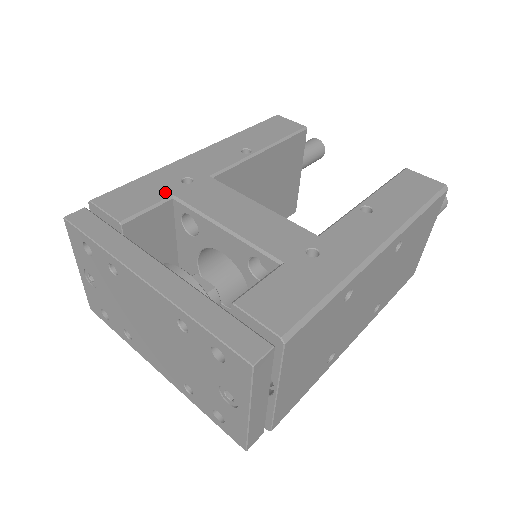
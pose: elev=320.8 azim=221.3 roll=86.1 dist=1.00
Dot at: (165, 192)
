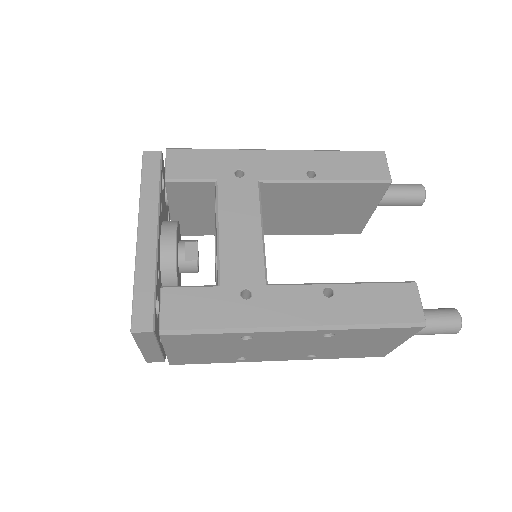
Dot at: (215, 174)
